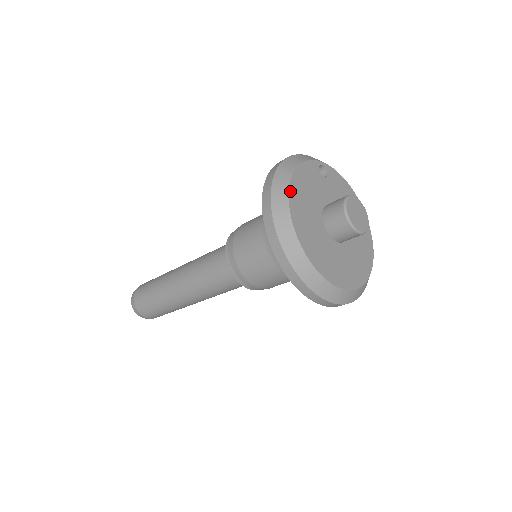
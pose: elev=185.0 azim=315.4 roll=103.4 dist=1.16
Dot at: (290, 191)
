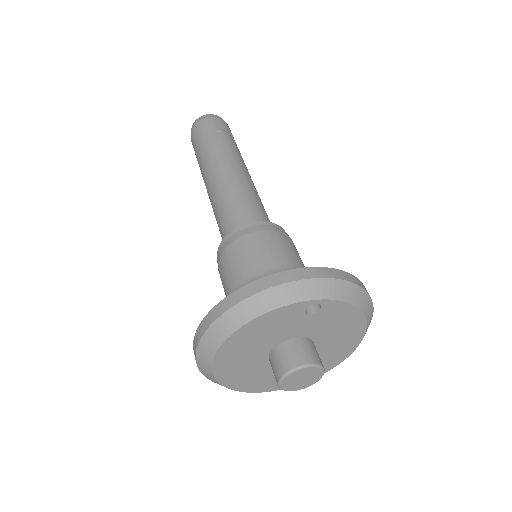
Dot at: (227, 341)
